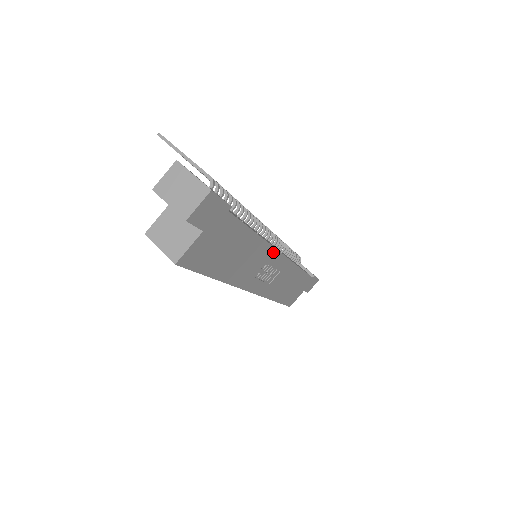
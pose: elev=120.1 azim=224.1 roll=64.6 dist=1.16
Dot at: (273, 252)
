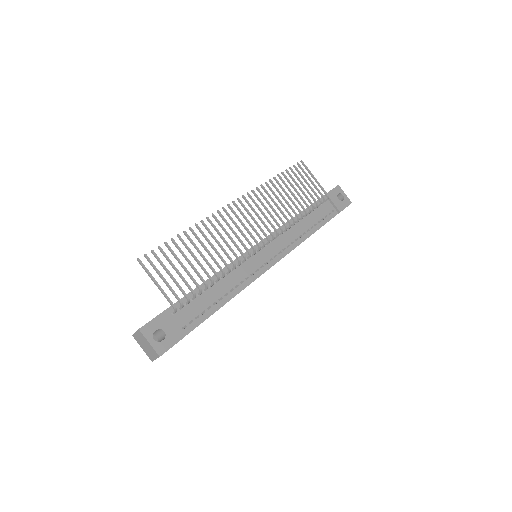
Dot at: occluded
